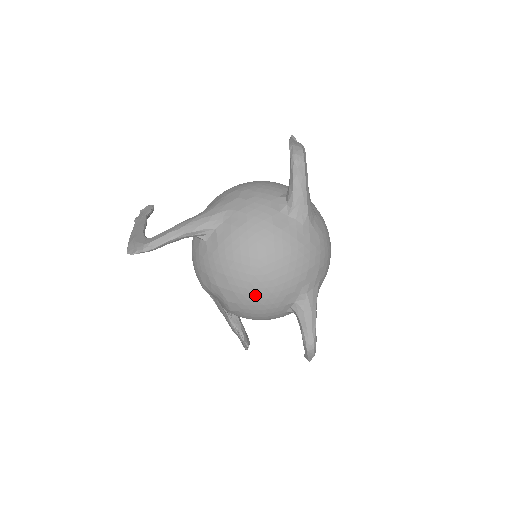
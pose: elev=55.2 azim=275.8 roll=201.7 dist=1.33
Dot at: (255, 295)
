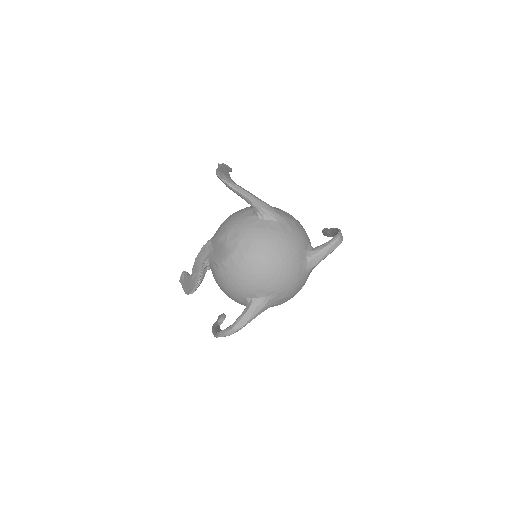
Dot at: (252, 270)
